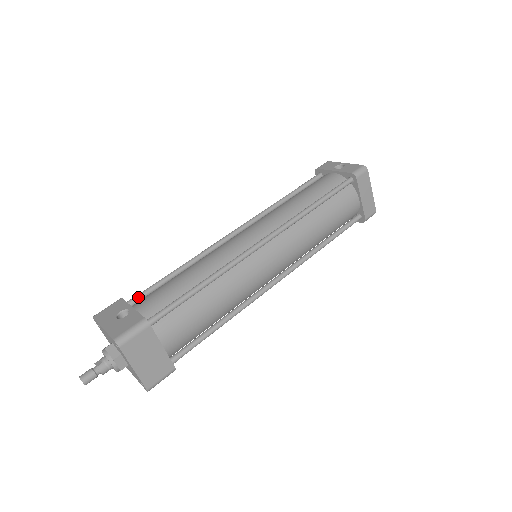
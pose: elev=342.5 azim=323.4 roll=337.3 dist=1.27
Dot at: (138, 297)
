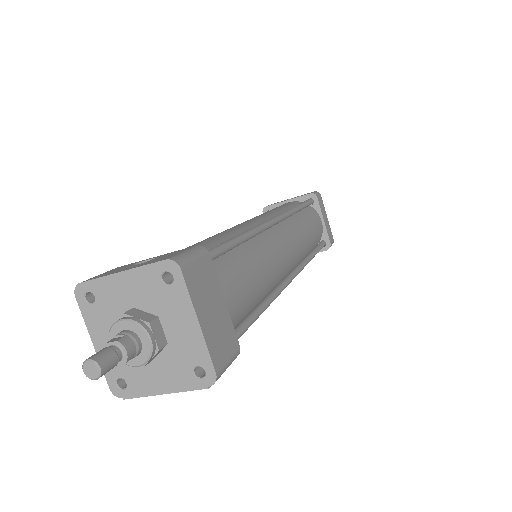
Dot at: occluded
